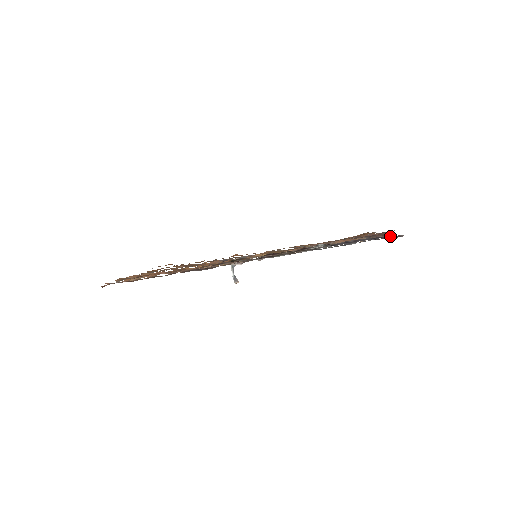
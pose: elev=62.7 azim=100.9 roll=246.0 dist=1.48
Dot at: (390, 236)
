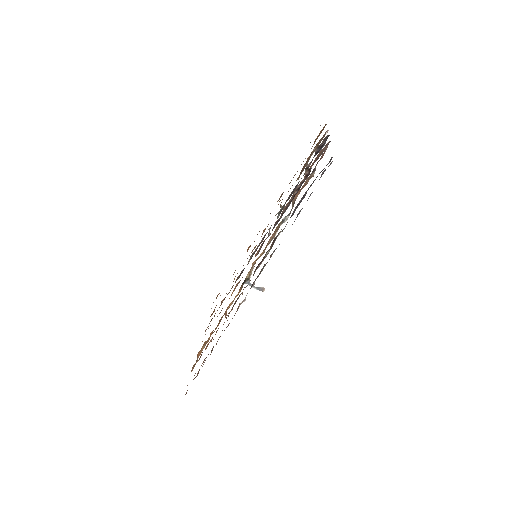
Dot at: (322, 173)
